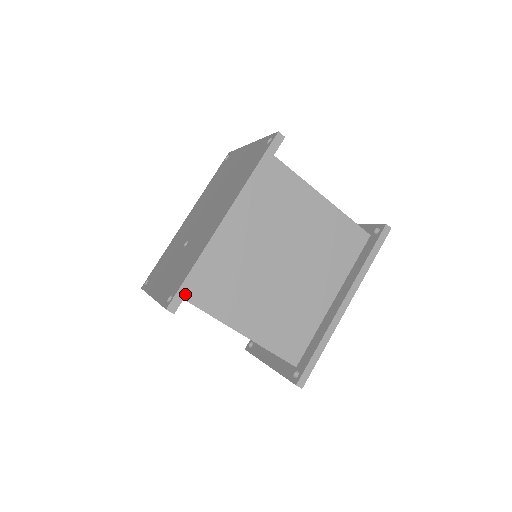
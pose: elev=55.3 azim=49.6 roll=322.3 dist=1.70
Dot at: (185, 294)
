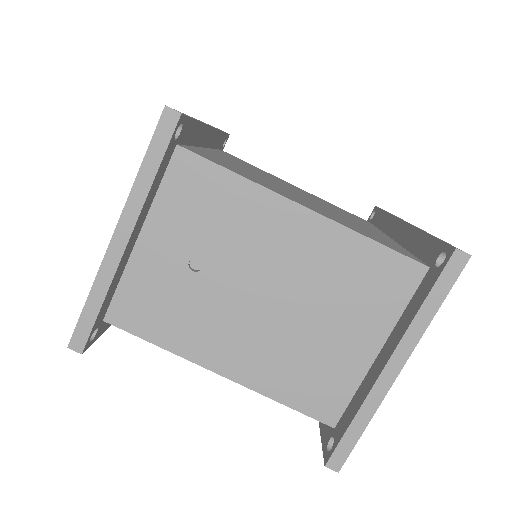
Dot at: (188, 116)
